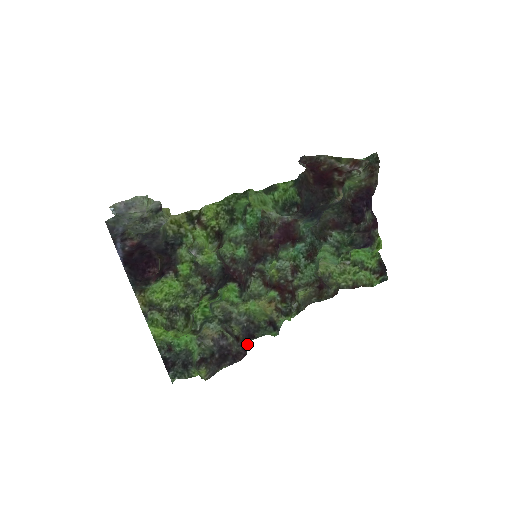
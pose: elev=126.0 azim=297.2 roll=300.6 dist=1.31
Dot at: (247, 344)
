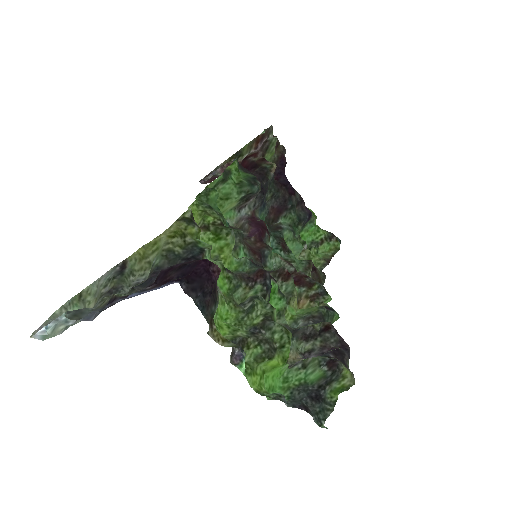
Dot at: occluded
